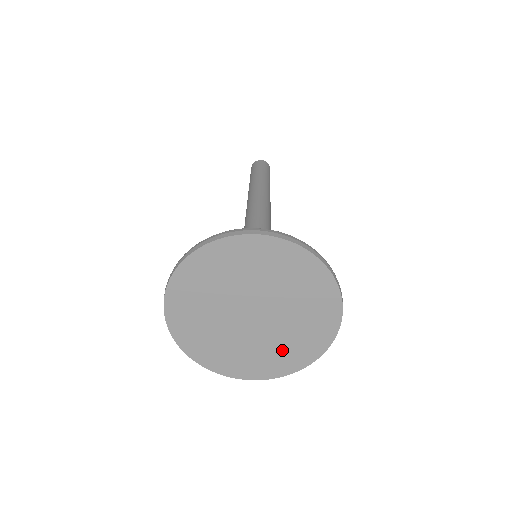
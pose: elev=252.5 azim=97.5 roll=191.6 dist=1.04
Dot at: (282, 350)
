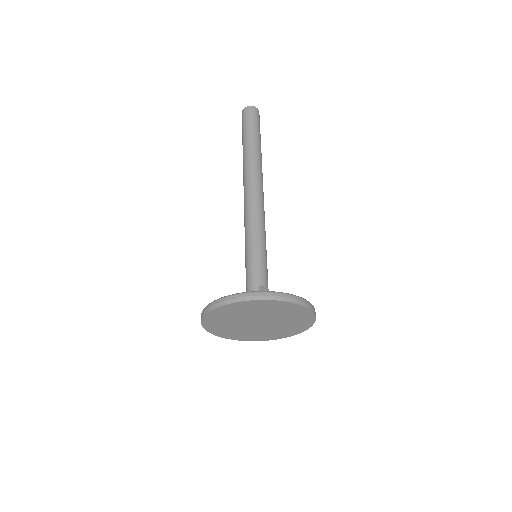
Dot at: (255, 335)
